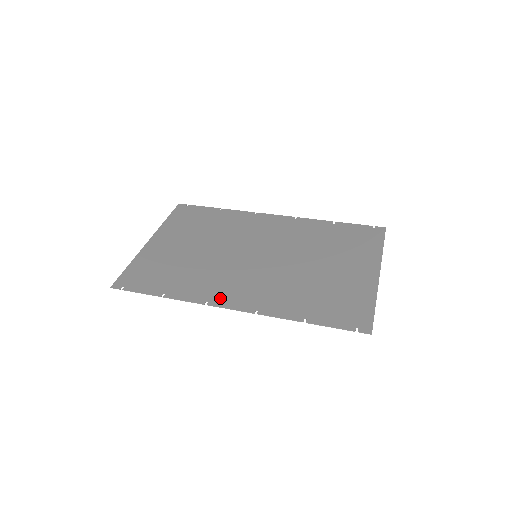
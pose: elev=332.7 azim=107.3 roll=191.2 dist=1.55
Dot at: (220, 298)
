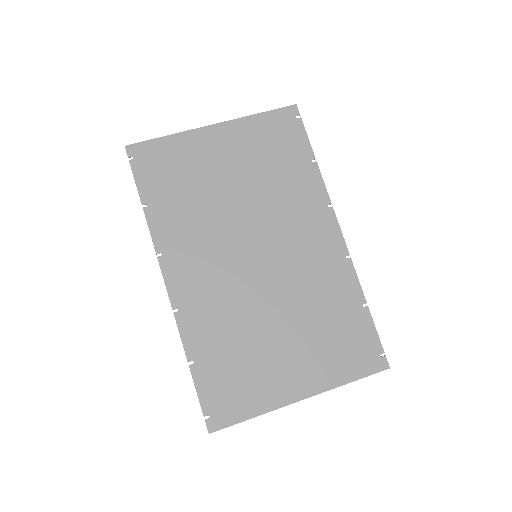
Dot at: (173, 263)
